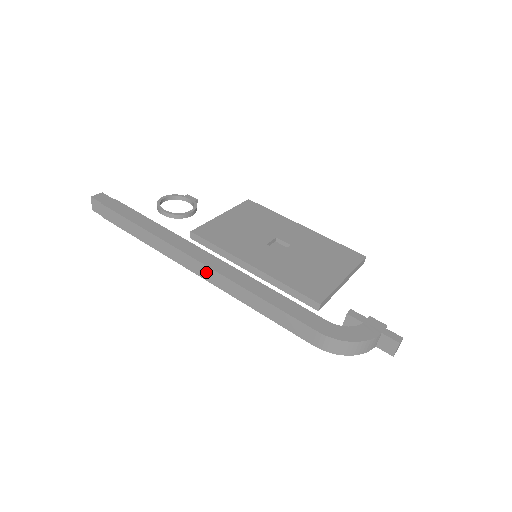
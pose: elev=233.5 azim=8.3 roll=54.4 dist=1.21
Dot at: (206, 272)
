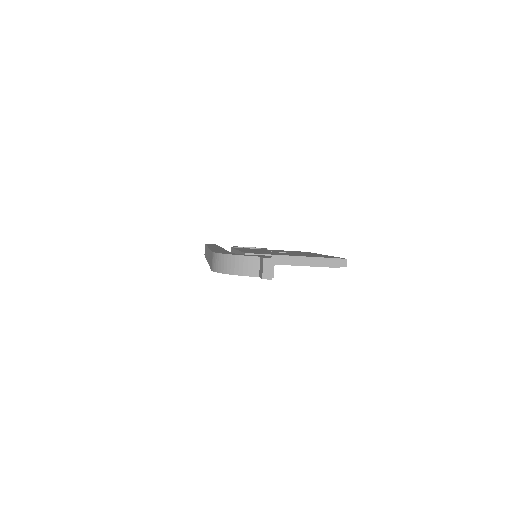
Dot at: occluded
